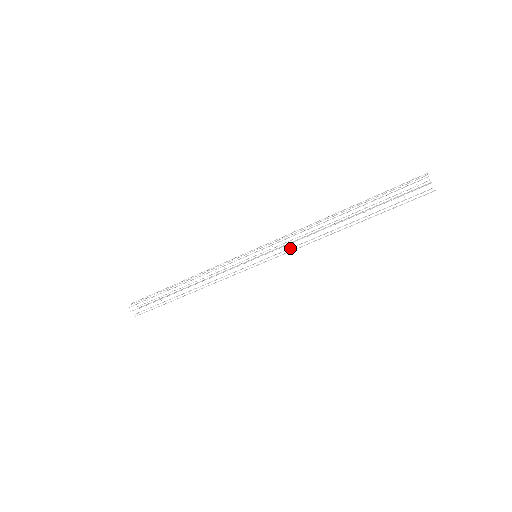
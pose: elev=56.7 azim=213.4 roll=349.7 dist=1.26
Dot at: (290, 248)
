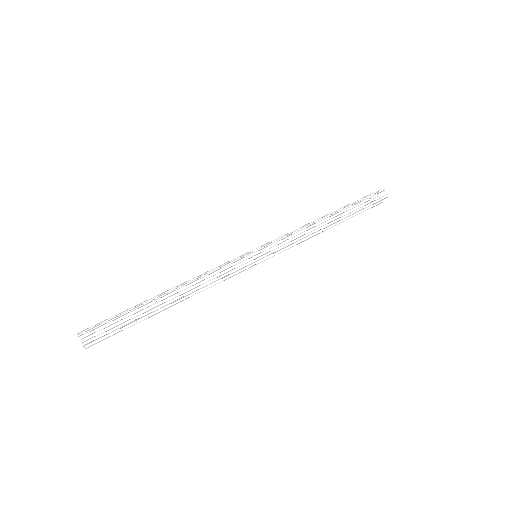
Dot at: (291, 241)
